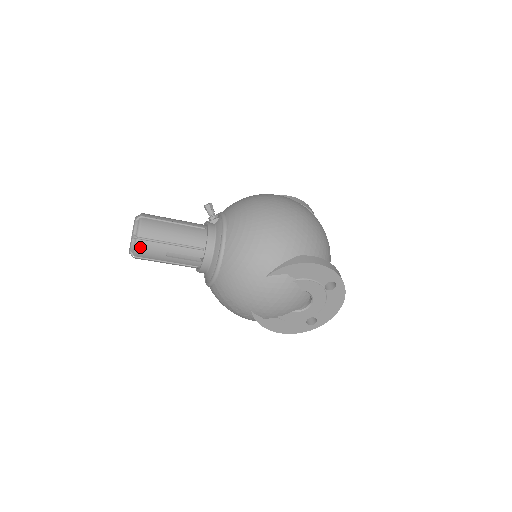
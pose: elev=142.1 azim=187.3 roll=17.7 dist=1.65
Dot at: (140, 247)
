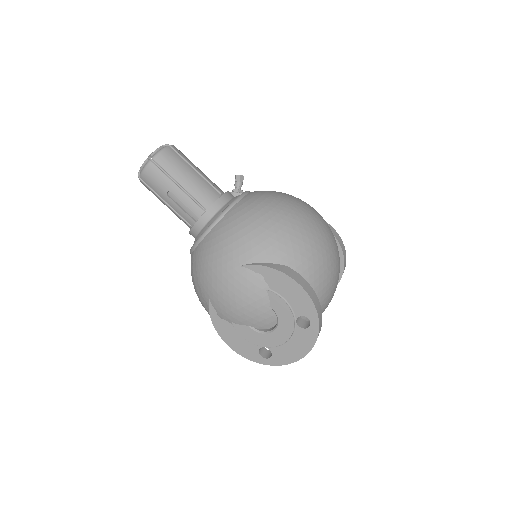
Dot at: (148, 170)
